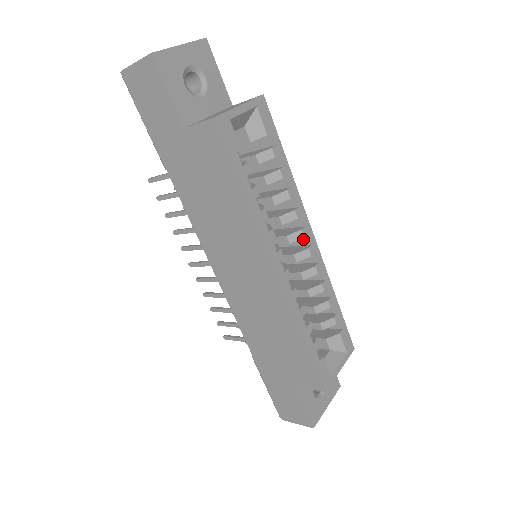
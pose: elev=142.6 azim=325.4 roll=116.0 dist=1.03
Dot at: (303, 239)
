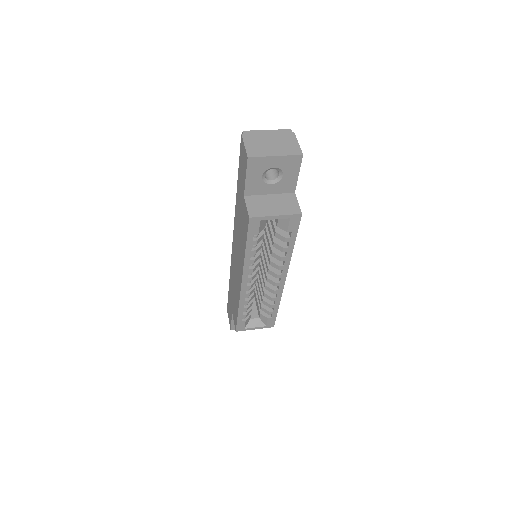
Dot at: occluded
